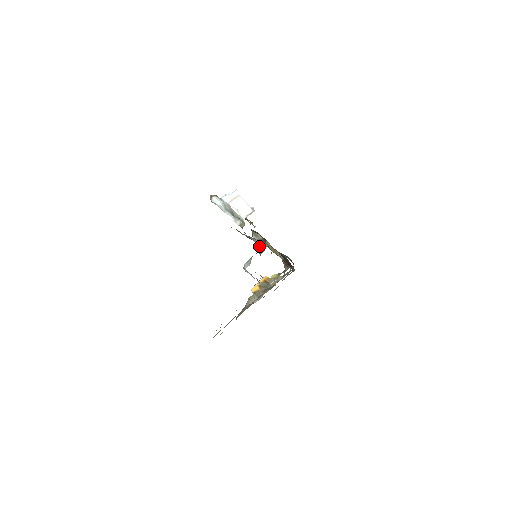
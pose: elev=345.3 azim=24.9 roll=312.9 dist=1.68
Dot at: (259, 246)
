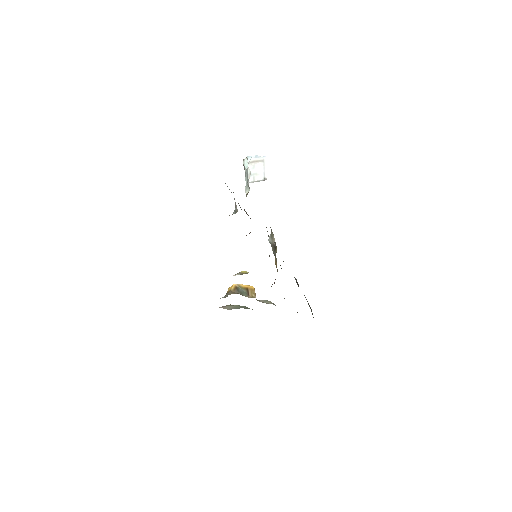
Dot at: (235, 209)
